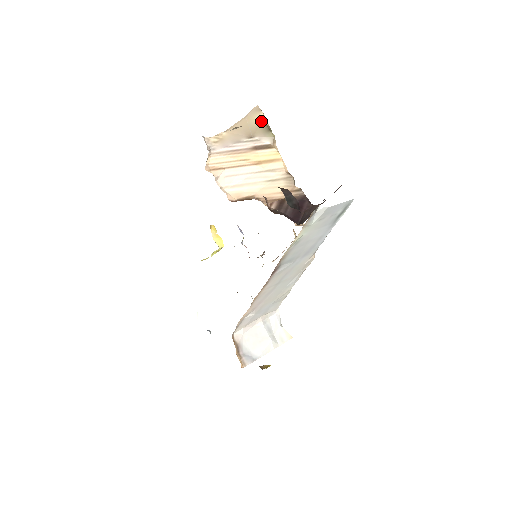
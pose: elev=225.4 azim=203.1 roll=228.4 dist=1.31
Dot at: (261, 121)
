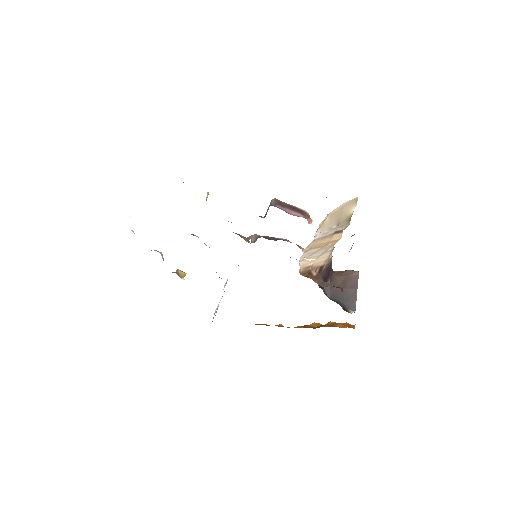
Dot at: (352, 212)
